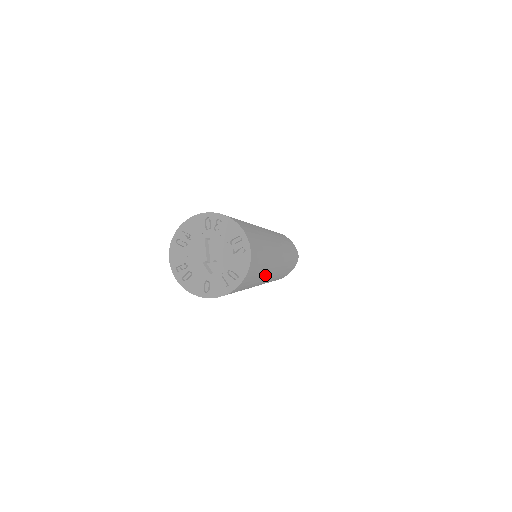
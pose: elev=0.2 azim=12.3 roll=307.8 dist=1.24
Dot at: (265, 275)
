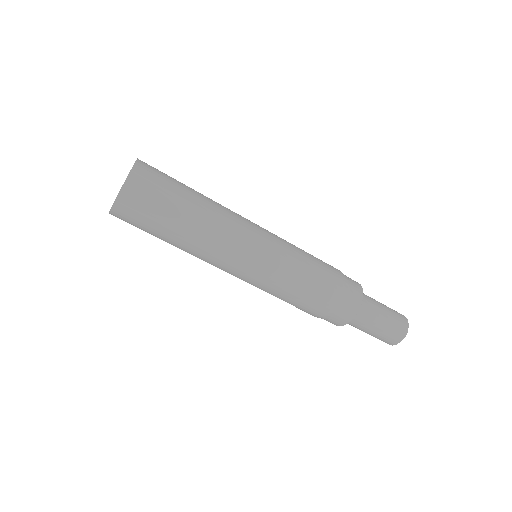
Dot at: (208, 205)
